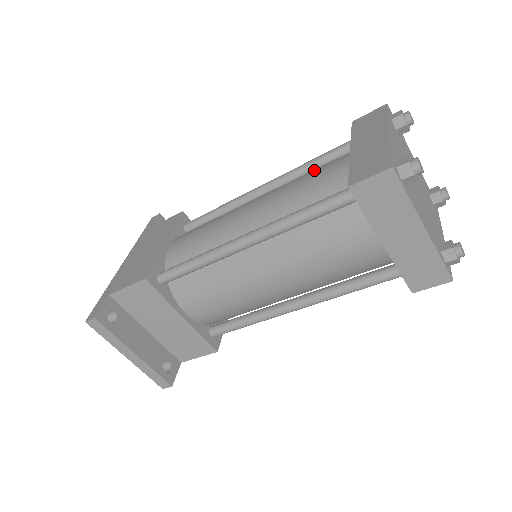
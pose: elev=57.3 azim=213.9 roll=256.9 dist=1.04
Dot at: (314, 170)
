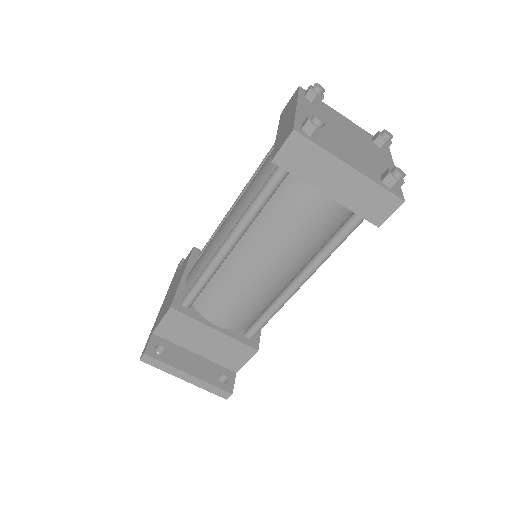
Dot at: occluded
